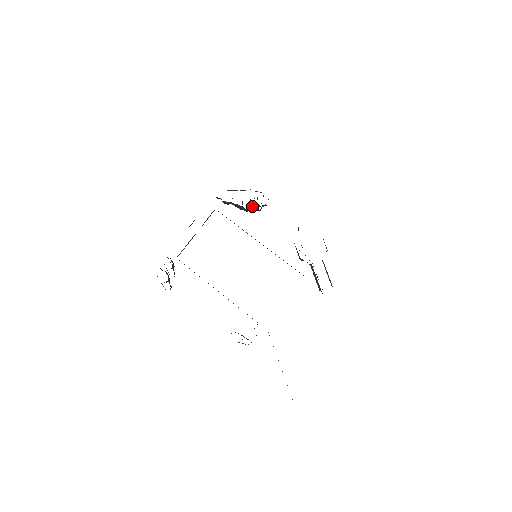
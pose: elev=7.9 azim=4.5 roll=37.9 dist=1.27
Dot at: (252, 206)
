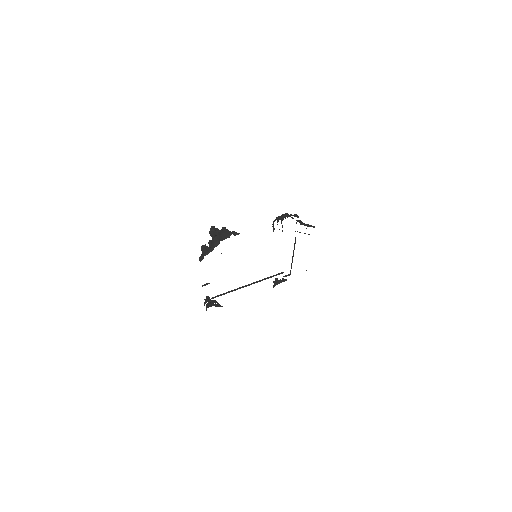
Dot at: occluded
